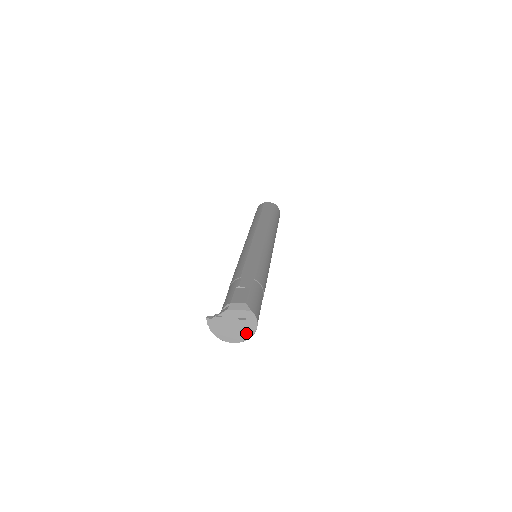
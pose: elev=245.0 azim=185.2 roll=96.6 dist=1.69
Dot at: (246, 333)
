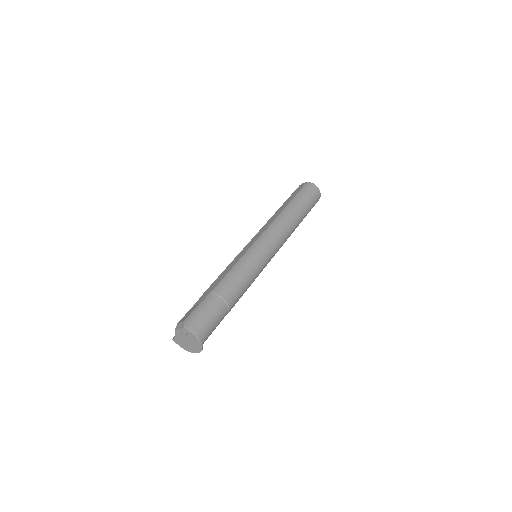
Dot at: (197, 344)
